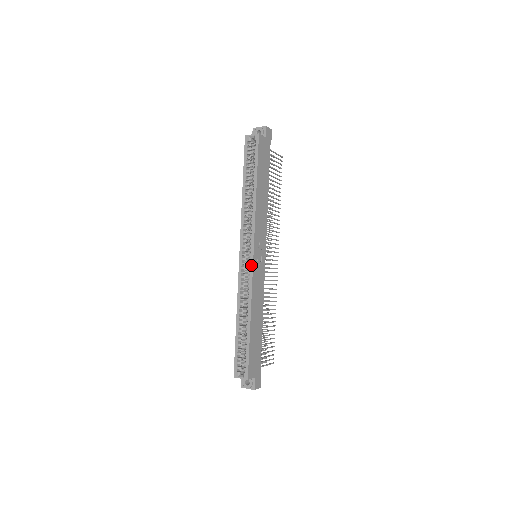
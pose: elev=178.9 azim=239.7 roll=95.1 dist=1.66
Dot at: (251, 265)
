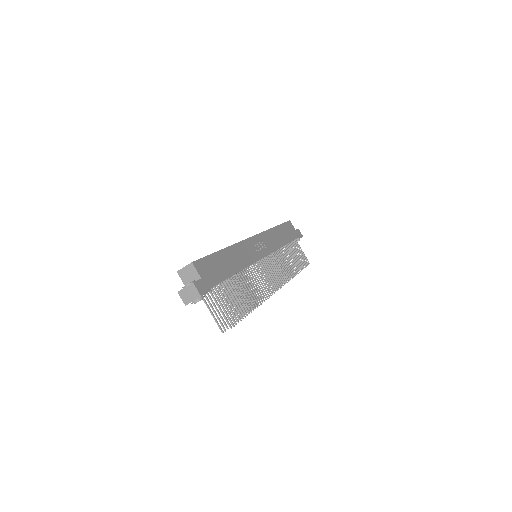
Dot at: (247, 238)
